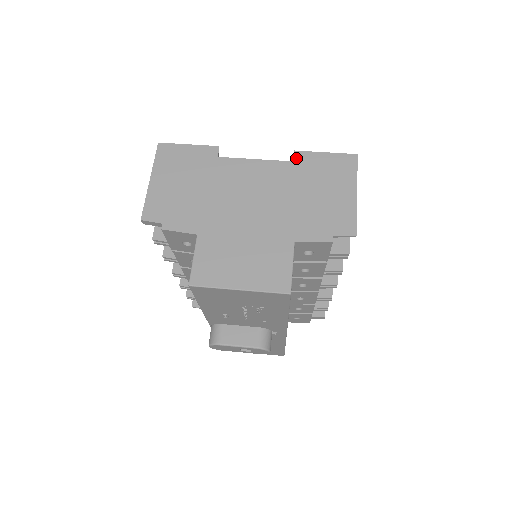
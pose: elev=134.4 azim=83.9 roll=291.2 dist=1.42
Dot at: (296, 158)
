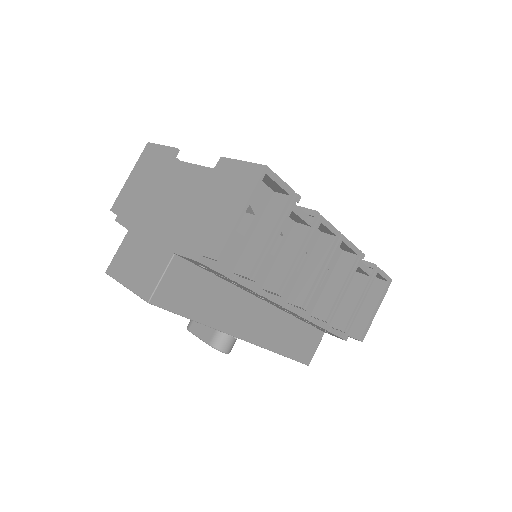
Dot at: (218, 165)
